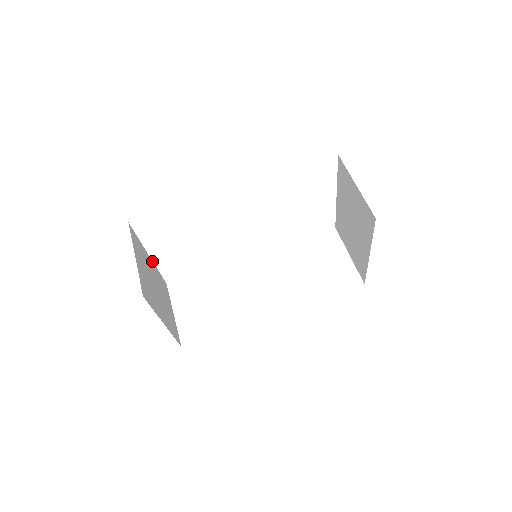
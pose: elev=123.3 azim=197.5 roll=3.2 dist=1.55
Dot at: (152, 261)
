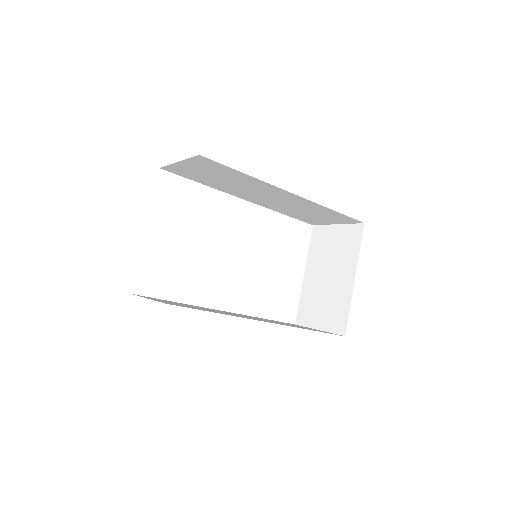
Dot at: occluded
